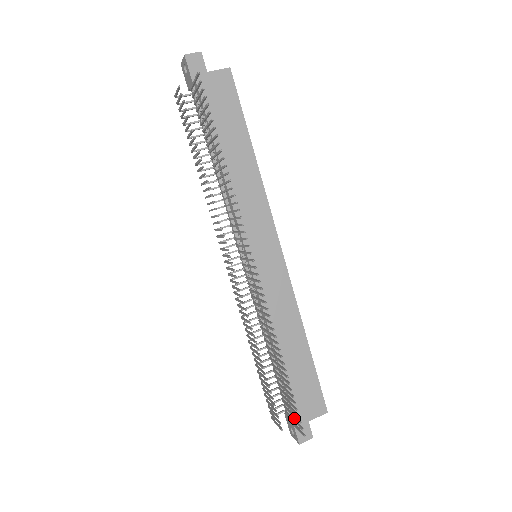
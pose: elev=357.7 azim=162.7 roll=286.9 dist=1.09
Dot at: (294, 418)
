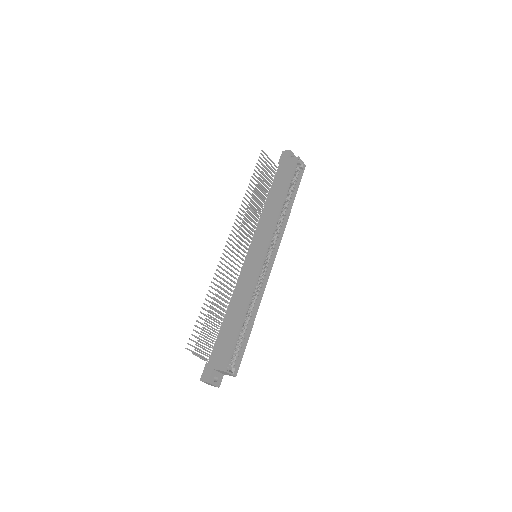
Dot at: (209, 361)
